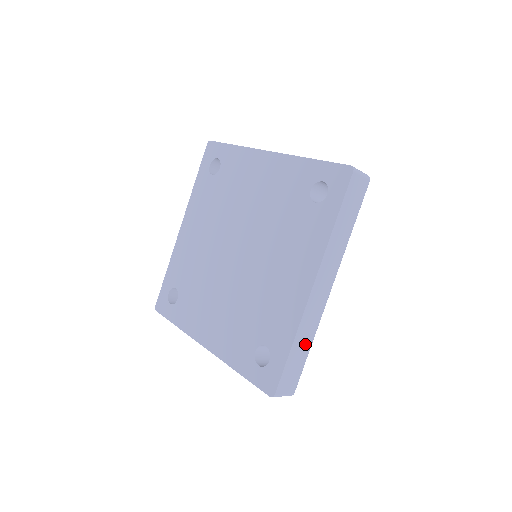
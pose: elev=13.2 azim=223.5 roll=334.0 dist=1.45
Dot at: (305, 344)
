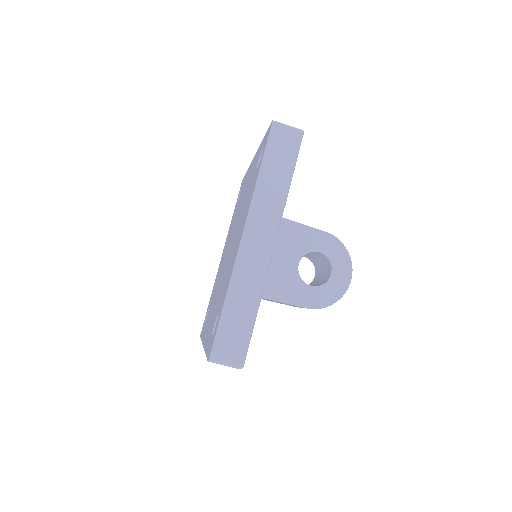
Dot at: (246, 304)
